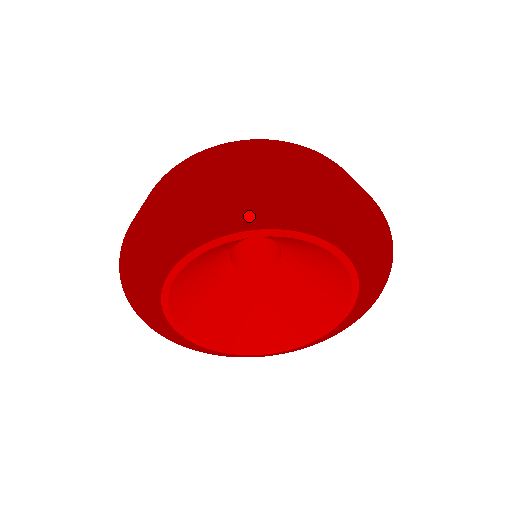
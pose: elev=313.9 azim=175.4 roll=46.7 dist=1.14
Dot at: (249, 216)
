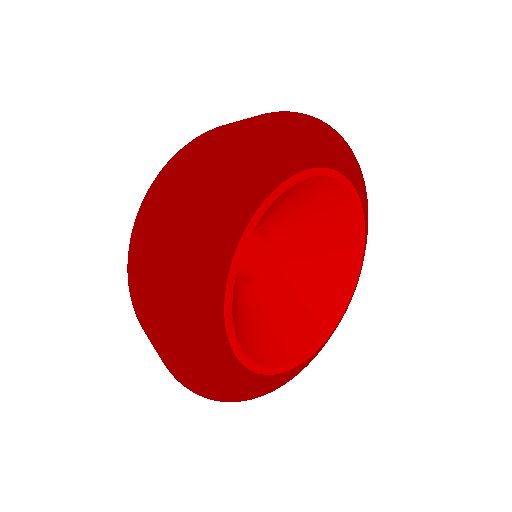
Dot at: (359, 182)
